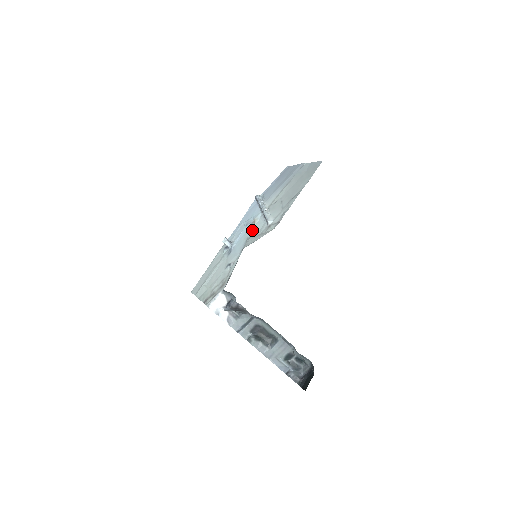
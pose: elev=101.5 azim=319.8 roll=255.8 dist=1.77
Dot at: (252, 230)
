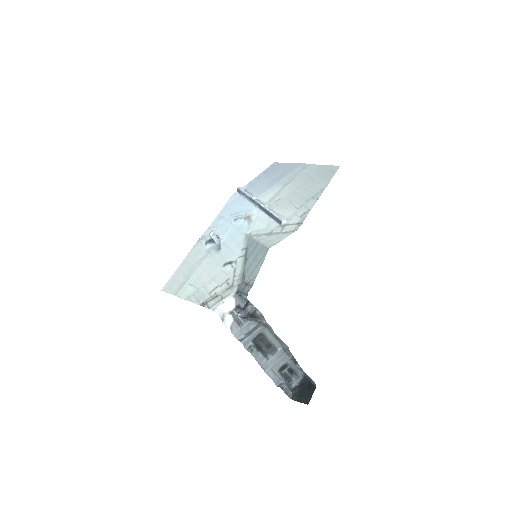
Dot at: (250, 226)
